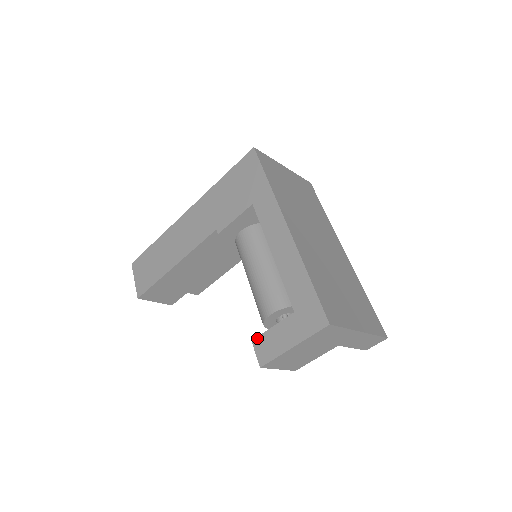
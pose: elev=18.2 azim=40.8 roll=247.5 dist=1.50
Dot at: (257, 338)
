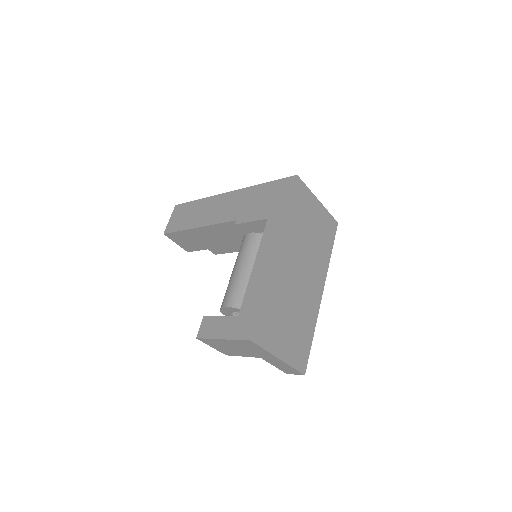
Dot at: (207, 317)
